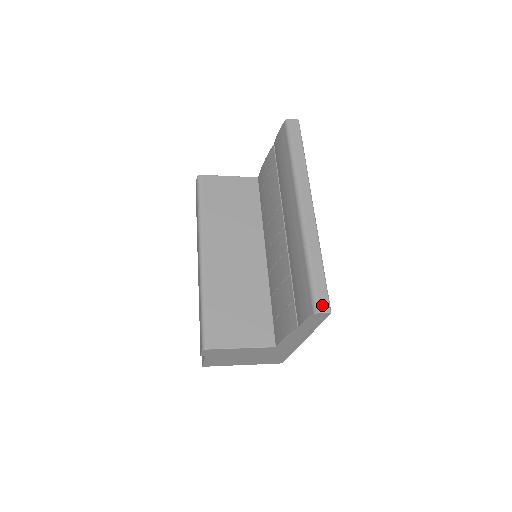
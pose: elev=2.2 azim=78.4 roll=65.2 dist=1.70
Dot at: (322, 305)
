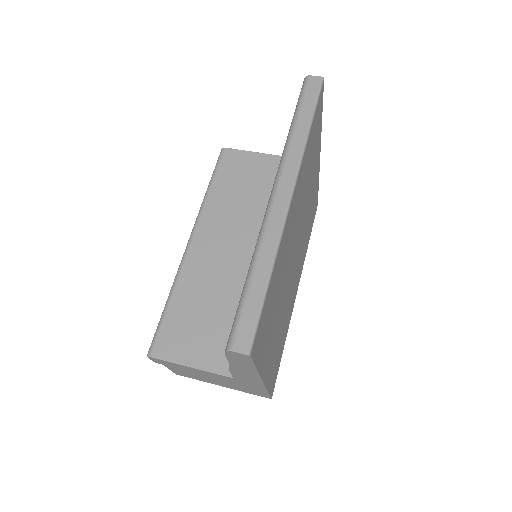
Dot at: (240, 340)
